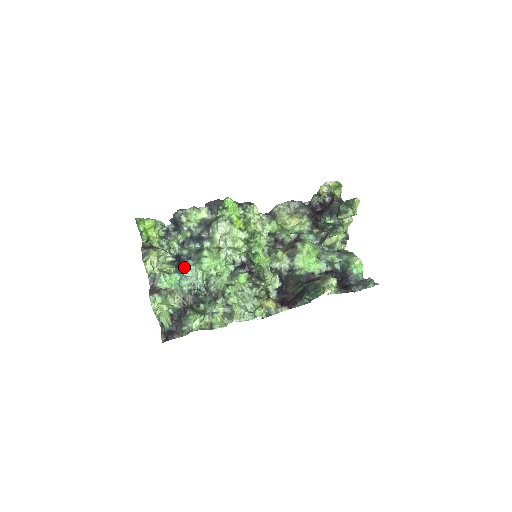
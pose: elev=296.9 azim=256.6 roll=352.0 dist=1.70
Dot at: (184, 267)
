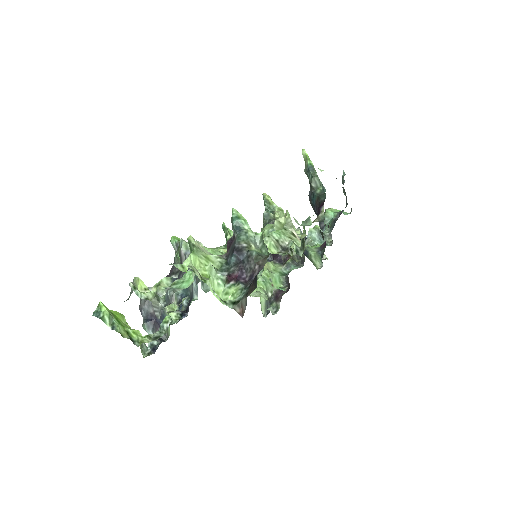
Dot at: occluded
